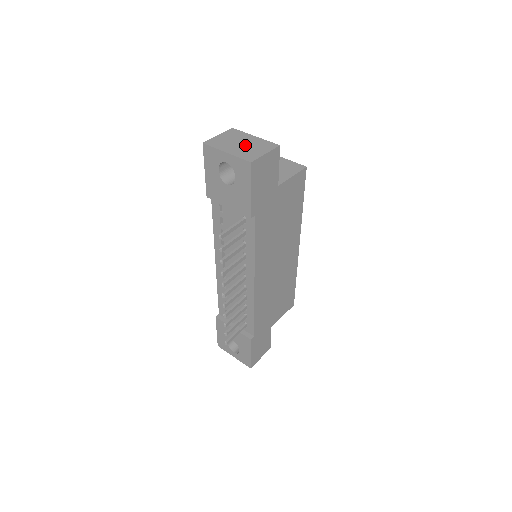
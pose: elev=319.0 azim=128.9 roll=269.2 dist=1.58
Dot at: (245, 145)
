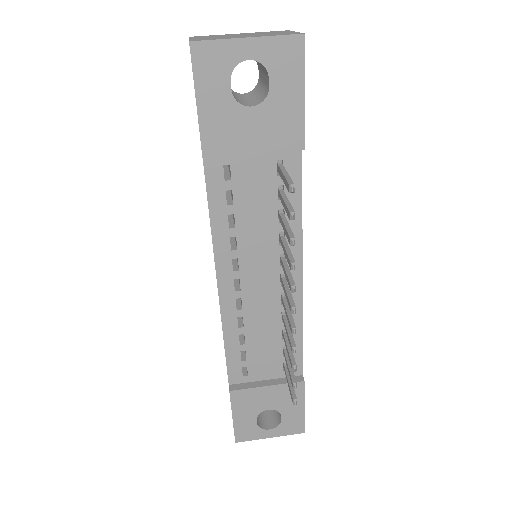
Dot at: (251, 34)
